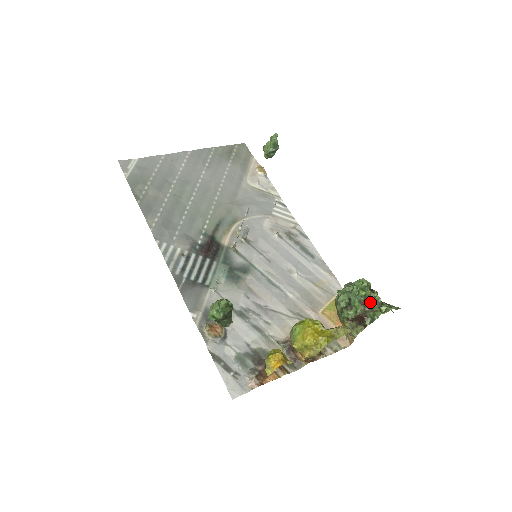
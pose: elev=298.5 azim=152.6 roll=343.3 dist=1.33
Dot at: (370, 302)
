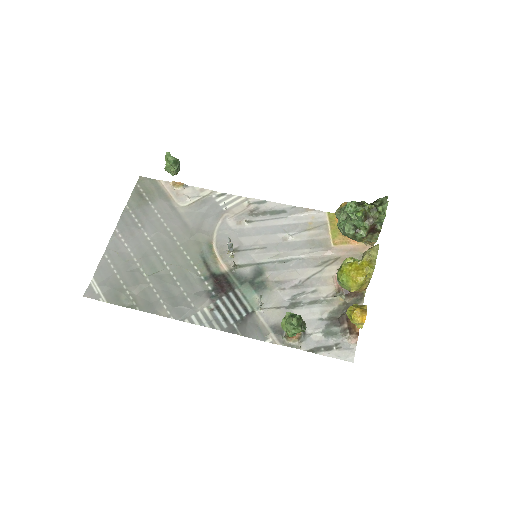
Dot at: (369, 214)
